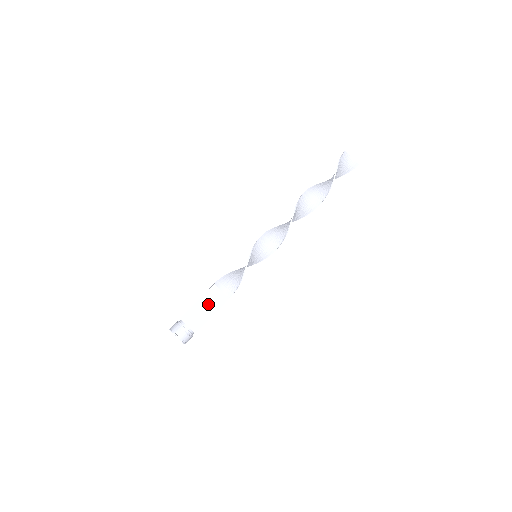
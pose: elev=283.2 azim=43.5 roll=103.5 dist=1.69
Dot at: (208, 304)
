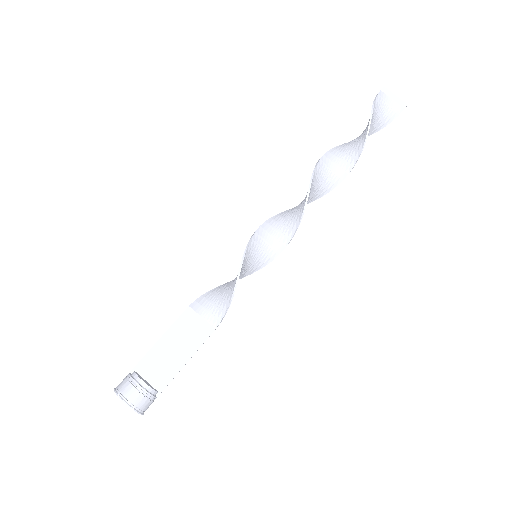
Dot at: (180, 341)
